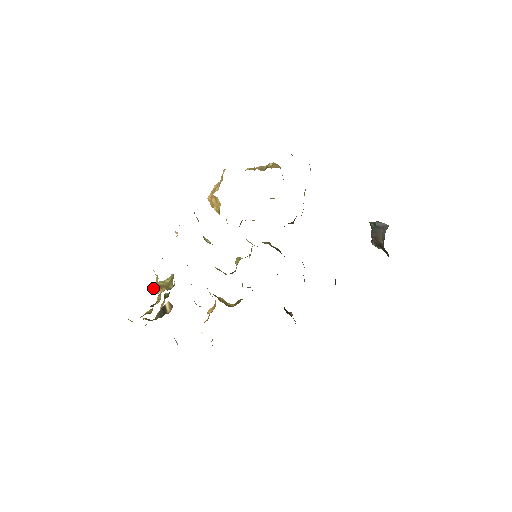
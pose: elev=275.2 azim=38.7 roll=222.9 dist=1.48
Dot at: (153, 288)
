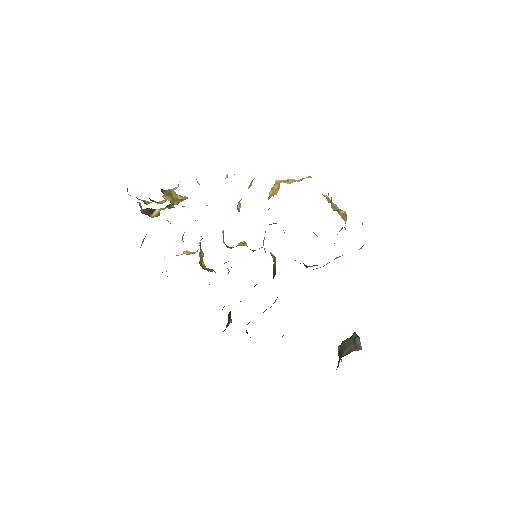
Dot at: (165, 190)
